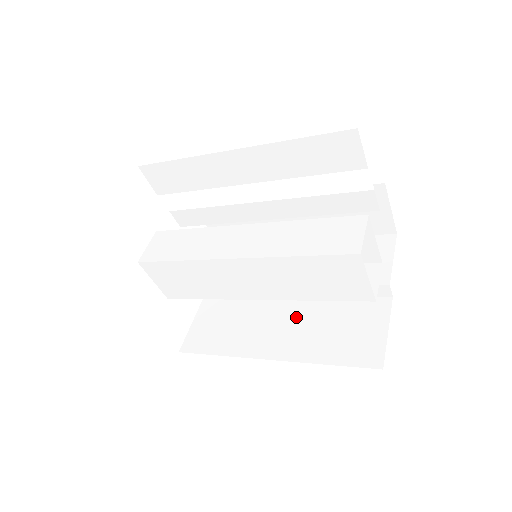
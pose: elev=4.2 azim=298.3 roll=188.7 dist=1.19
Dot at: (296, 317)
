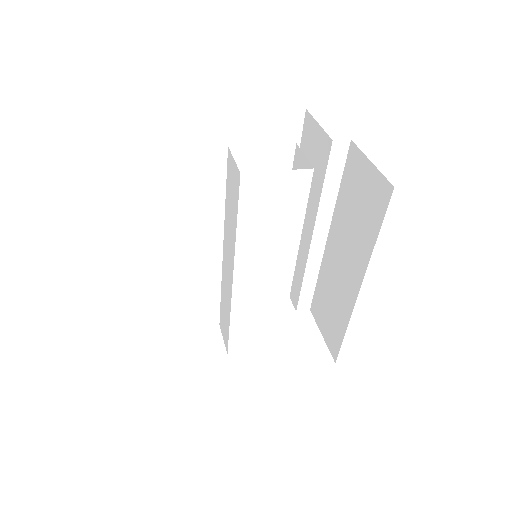
Dot at: (341, 243)
